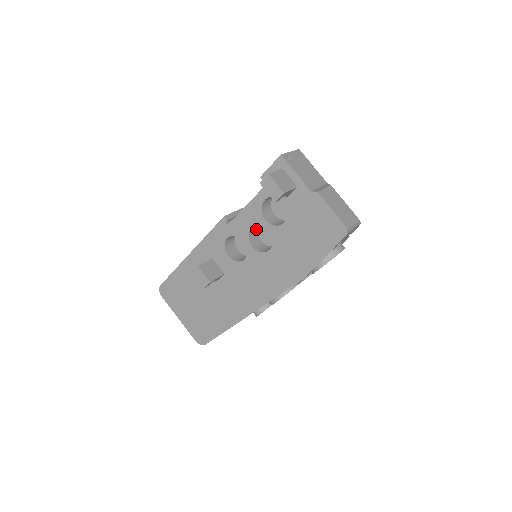
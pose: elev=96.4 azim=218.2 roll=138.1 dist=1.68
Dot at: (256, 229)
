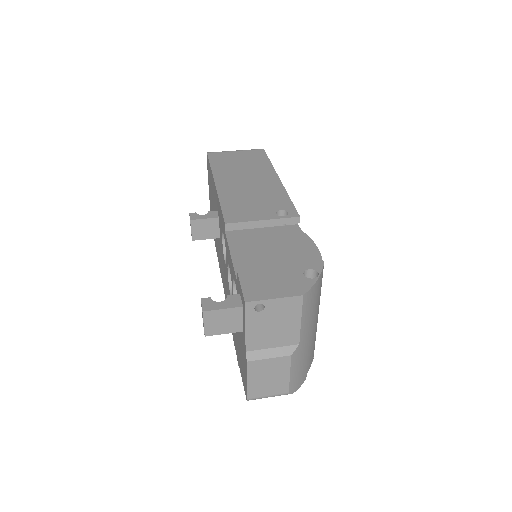
Dot at: occluded
